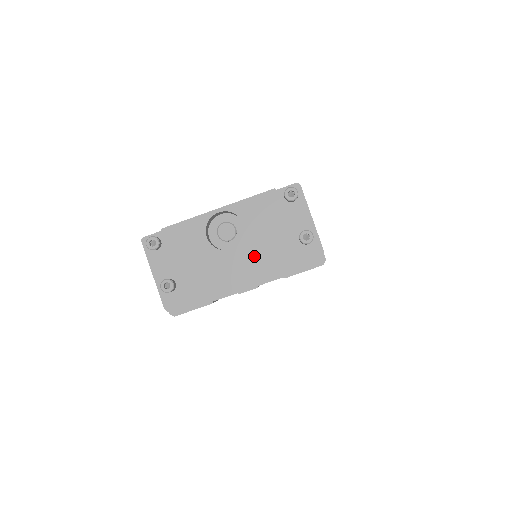
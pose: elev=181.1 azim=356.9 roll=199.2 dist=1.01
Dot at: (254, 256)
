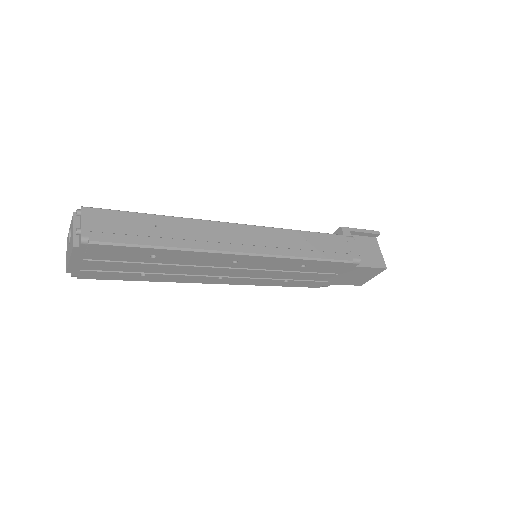
Dot at: (71, 244)
